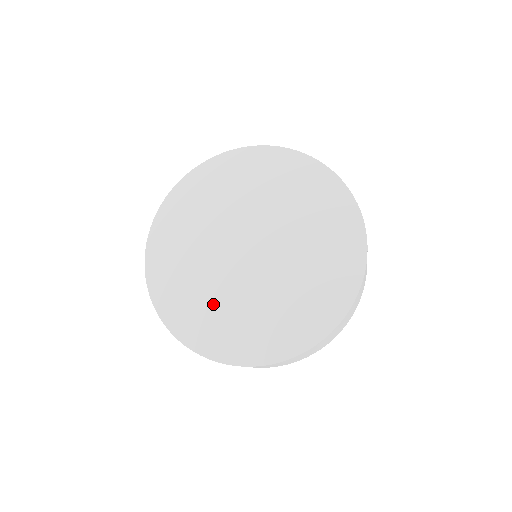
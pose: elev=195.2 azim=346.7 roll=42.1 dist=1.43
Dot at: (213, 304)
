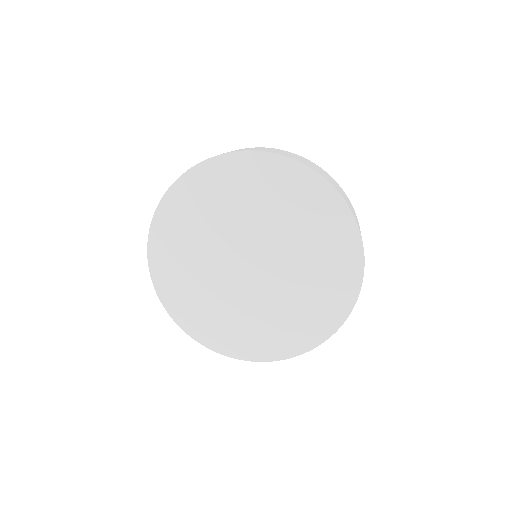
Dot at: (208, 300)
